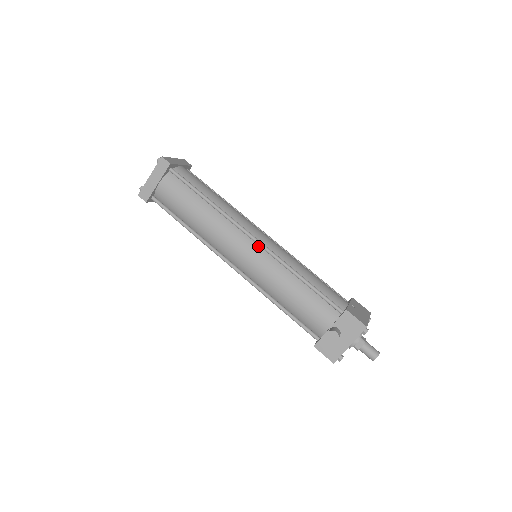
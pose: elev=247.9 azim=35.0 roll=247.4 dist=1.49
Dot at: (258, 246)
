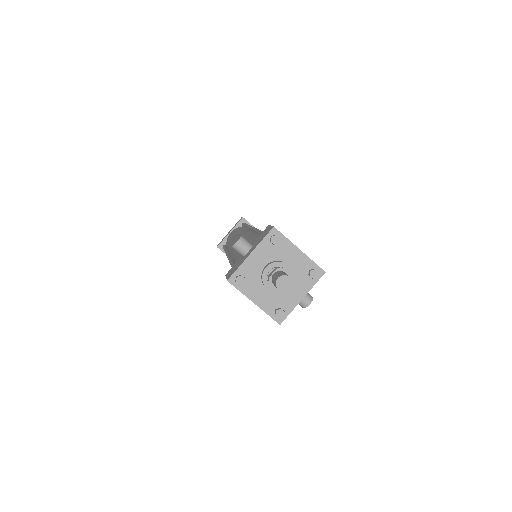
Dot at: (252, 232)
